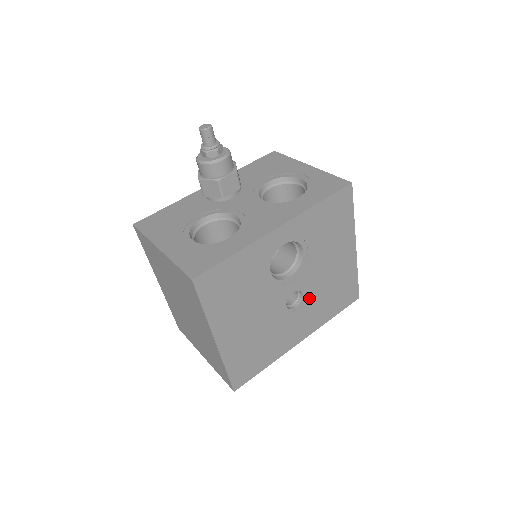
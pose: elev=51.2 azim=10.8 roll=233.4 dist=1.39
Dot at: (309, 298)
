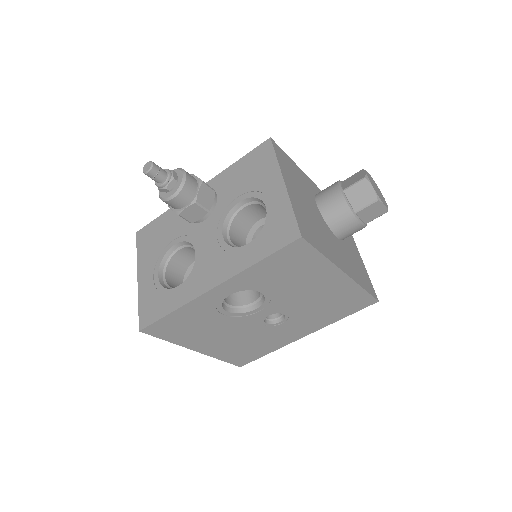
Dot at: (295, 315)
